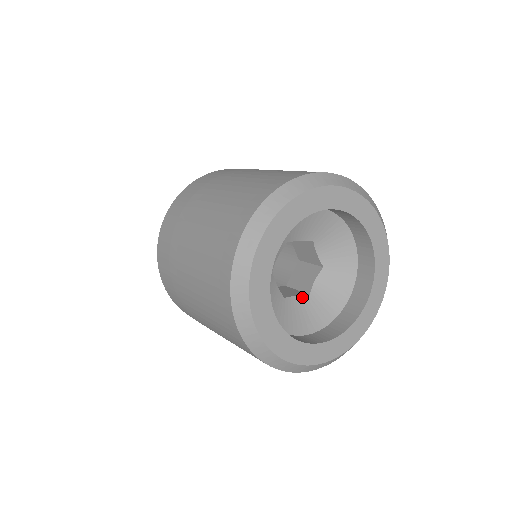
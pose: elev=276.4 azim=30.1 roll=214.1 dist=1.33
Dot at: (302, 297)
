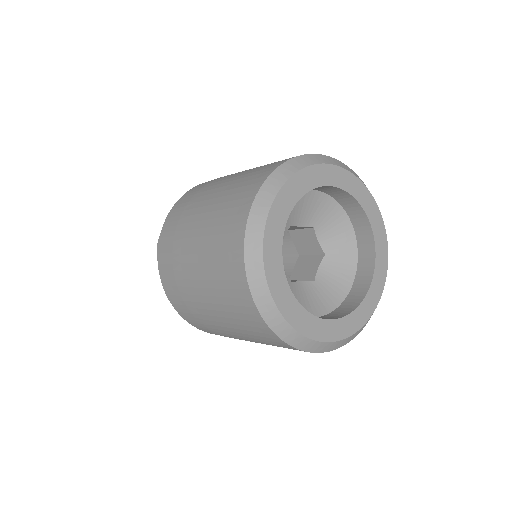
Dot at: (308, 283)
